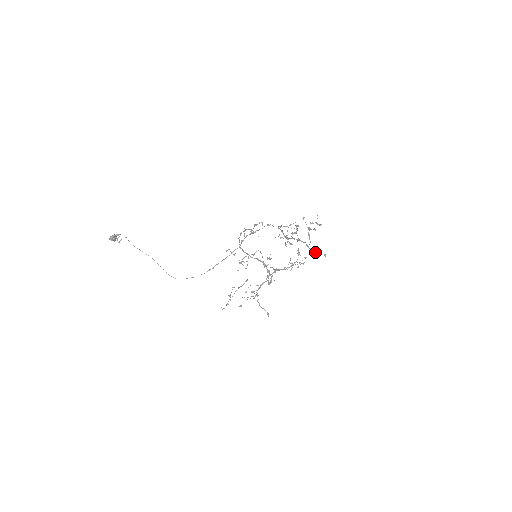
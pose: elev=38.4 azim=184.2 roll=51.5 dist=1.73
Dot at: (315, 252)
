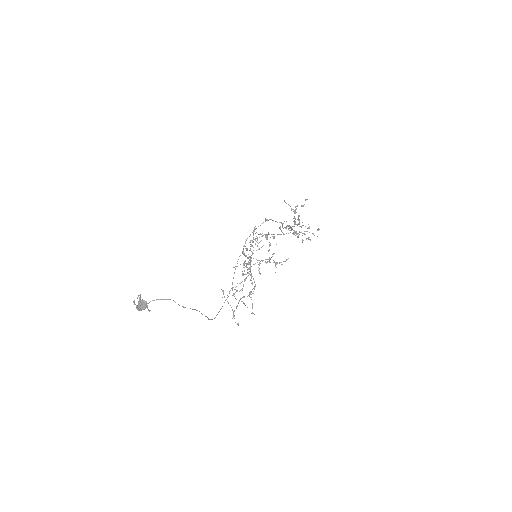
Dot at: (297, 233)
